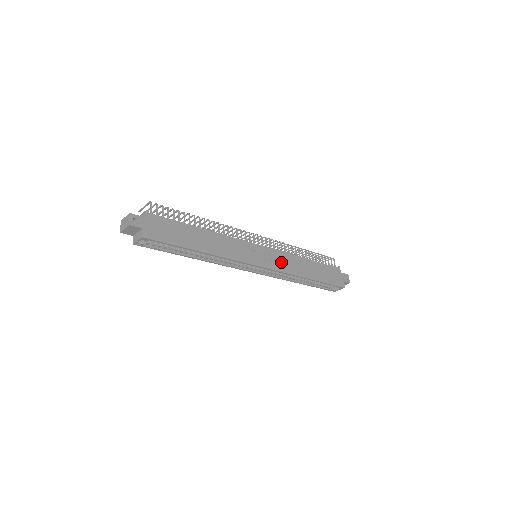
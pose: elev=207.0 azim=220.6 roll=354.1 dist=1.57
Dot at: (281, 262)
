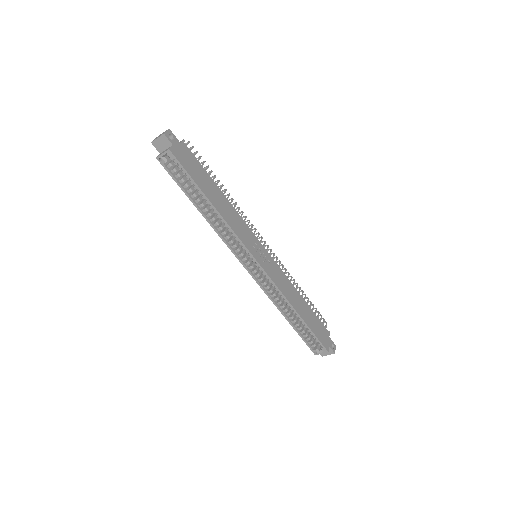
Dot at: (277, 276)
